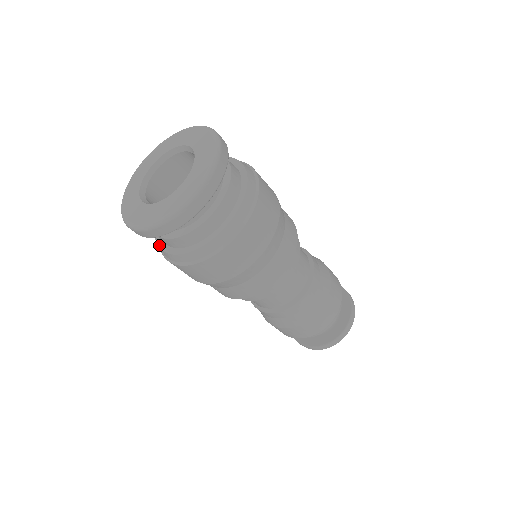
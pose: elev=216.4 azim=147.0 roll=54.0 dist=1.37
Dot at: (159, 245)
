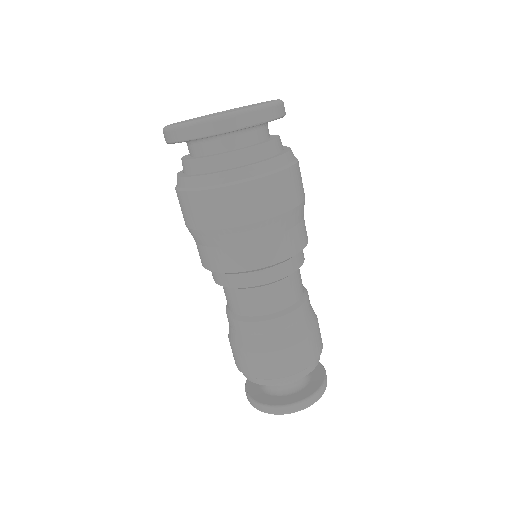
Dot at: (180, 171)
